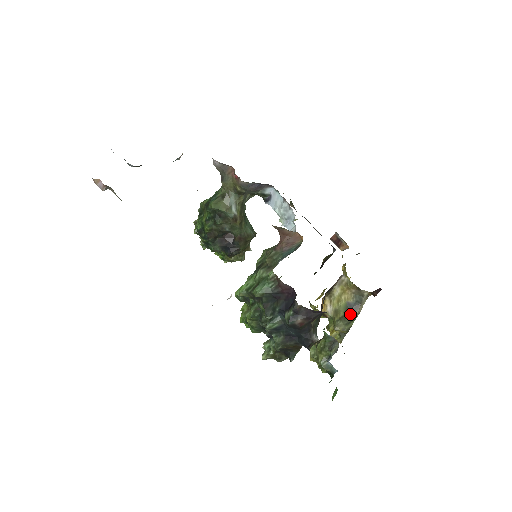
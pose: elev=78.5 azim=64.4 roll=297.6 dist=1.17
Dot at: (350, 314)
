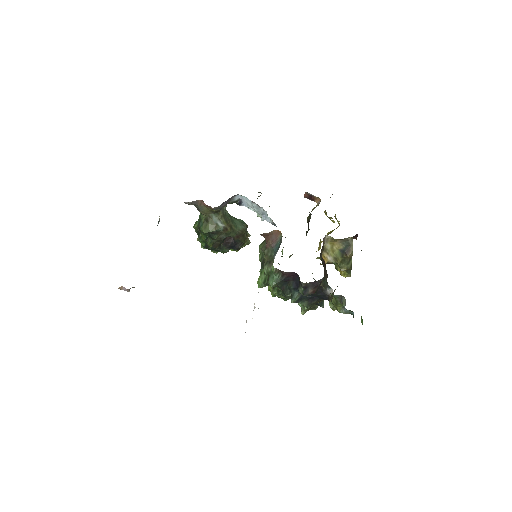
Dot at: (346, 257)
